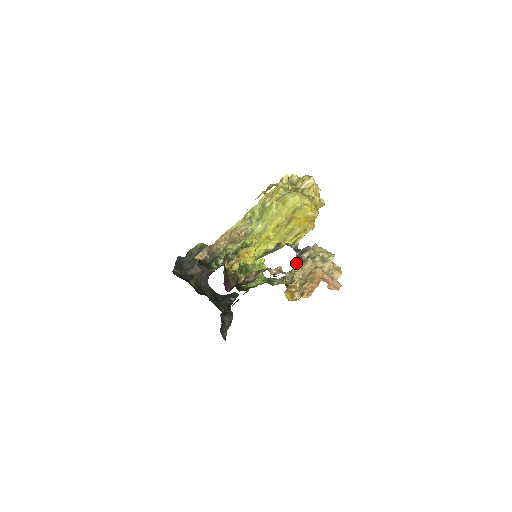
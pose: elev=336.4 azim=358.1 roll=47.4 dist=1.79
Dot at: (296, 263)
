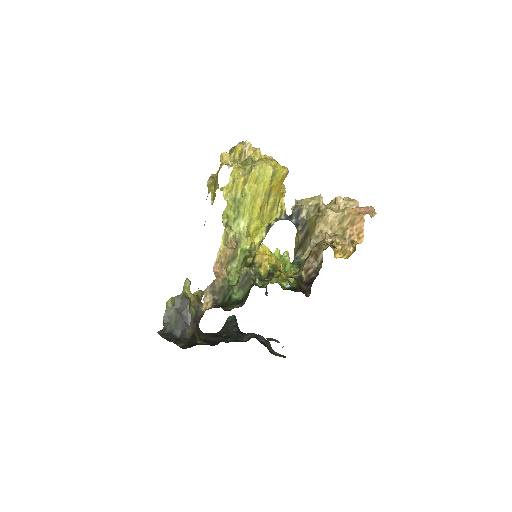
Dot at: (301, 229)
